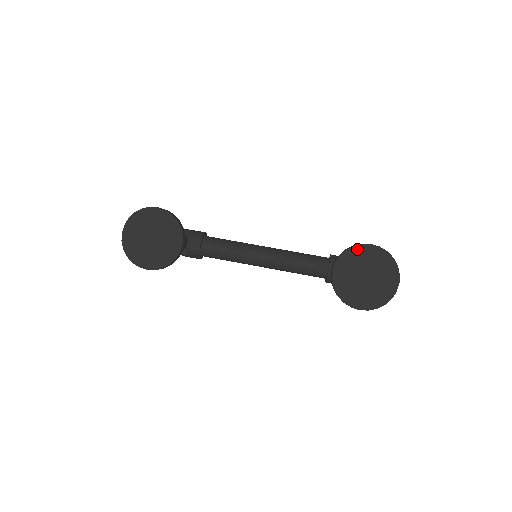
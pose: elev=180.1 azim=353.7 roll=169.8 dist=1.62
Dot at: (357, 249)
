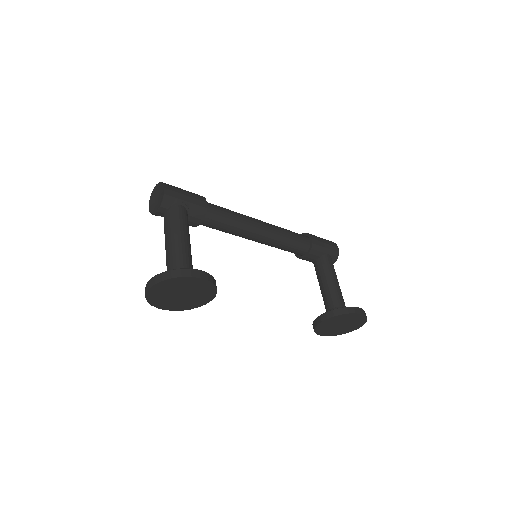
Dot at: (349, 315)
